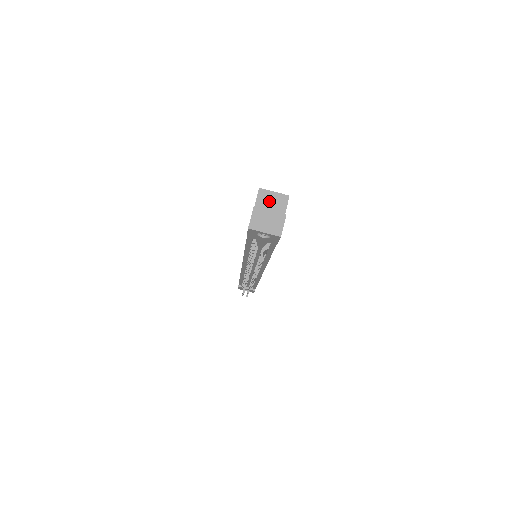
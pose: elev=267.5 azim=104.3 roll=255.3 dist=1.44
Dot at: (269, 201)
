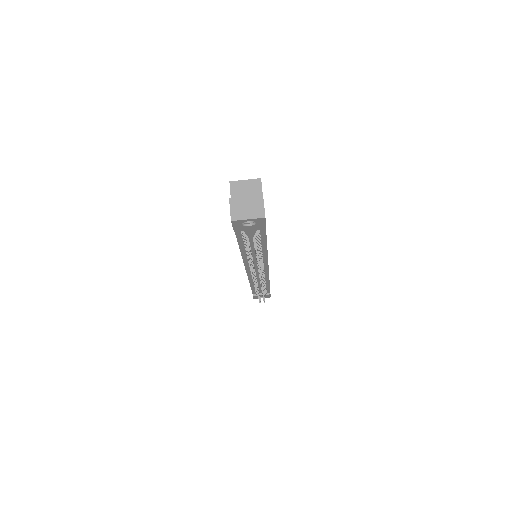
Dot at: (243, 190)
